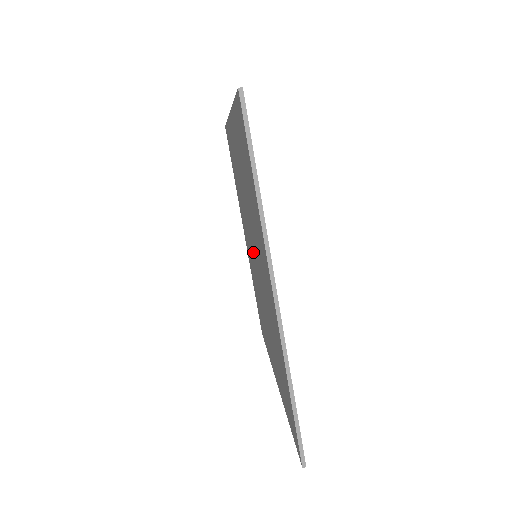
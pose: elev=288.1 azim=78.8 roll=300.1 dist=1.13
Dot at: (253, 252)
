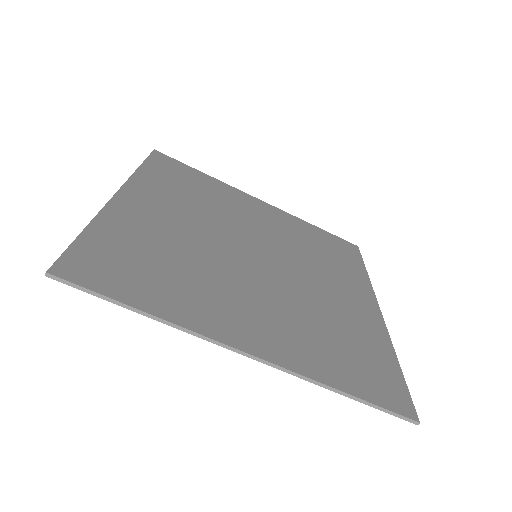
Dot at: occluded
